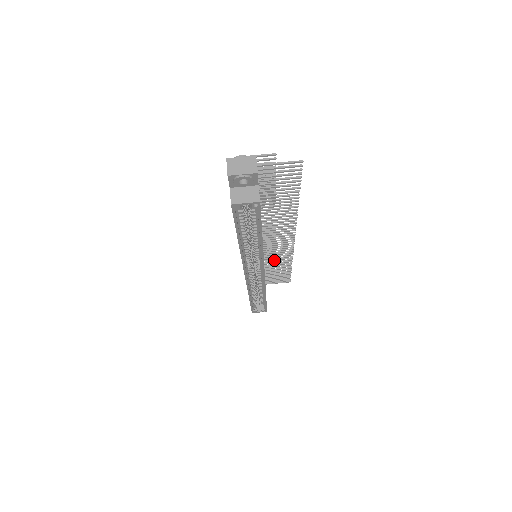
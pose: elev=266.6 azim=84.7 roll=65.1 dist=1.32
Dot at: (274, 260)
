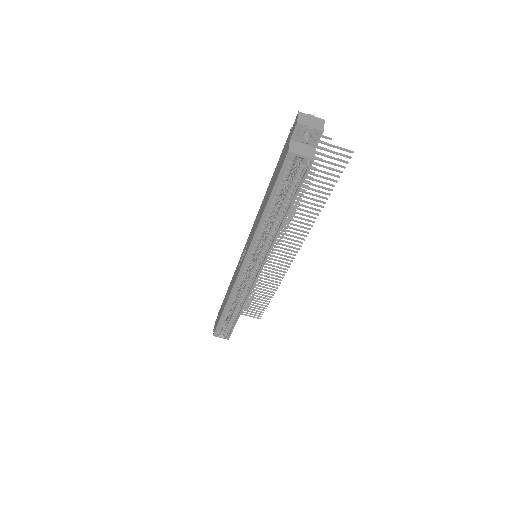
Dot at: (262, 278)
